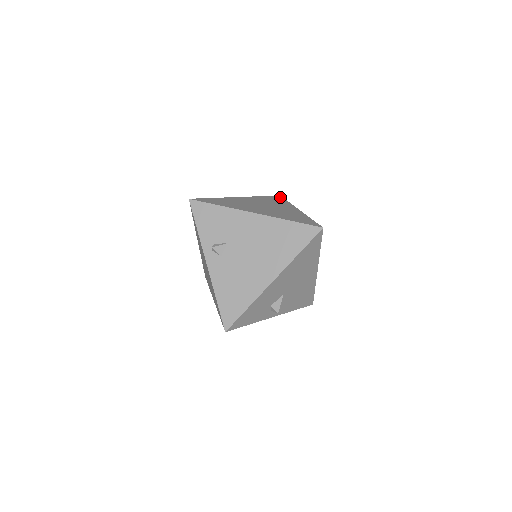
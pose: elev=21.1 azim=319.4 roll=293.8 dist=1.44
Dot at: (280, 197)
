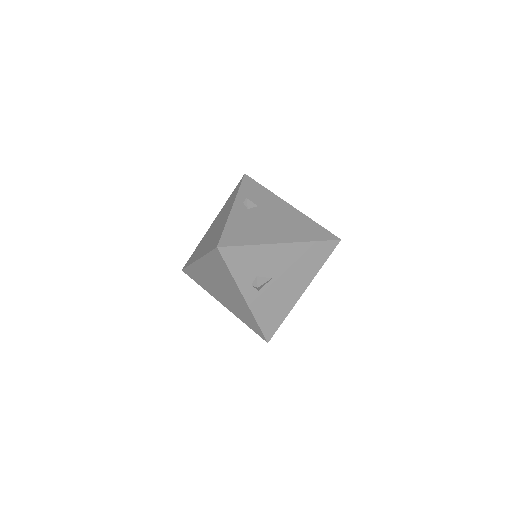
Dot at: occluded
